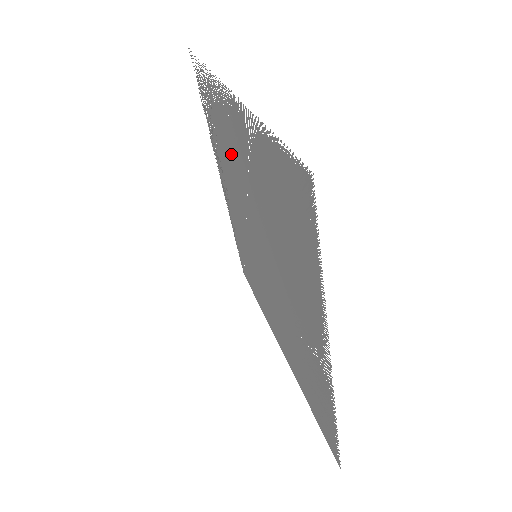
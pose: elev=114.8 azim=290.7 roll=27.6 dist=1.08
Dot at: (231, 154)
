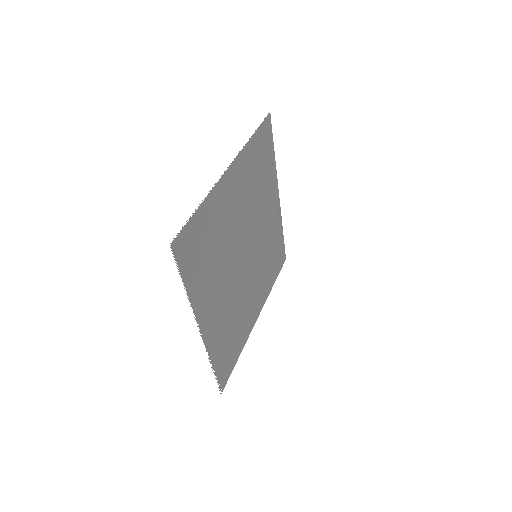
Dot at: (249, 193)
